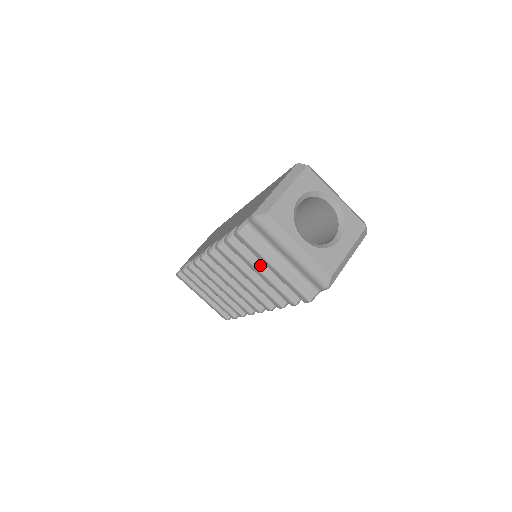
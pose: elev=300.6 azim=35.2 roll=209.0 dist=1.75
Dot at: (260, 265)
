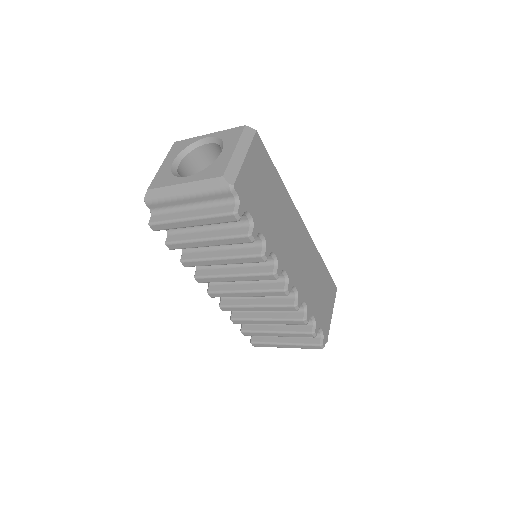
Dot at: (199, 236)
